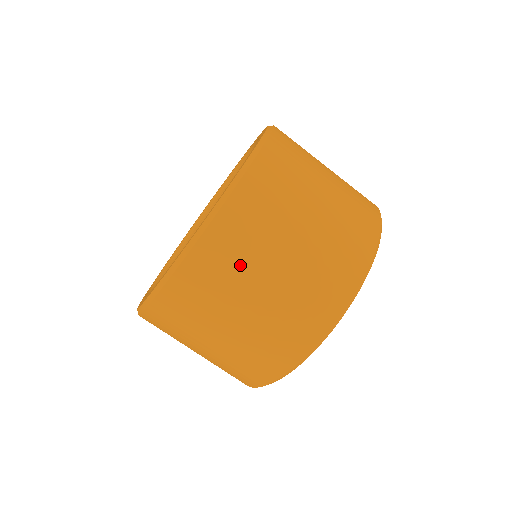
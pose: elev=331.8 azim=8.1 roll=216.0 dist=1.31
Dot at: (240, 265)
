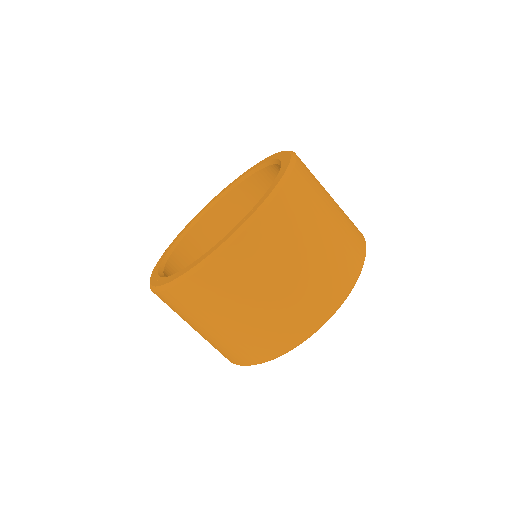
Dot at: (306, 215)
